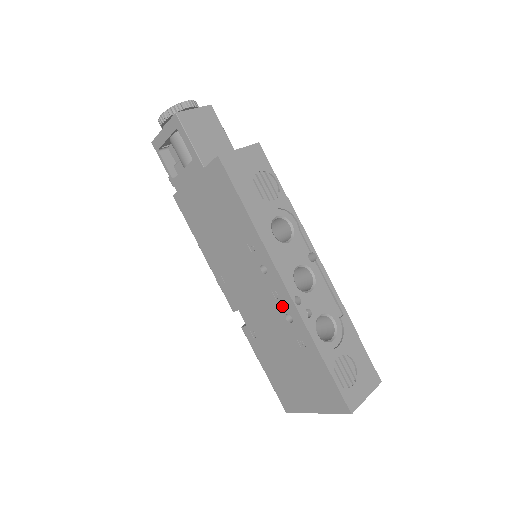
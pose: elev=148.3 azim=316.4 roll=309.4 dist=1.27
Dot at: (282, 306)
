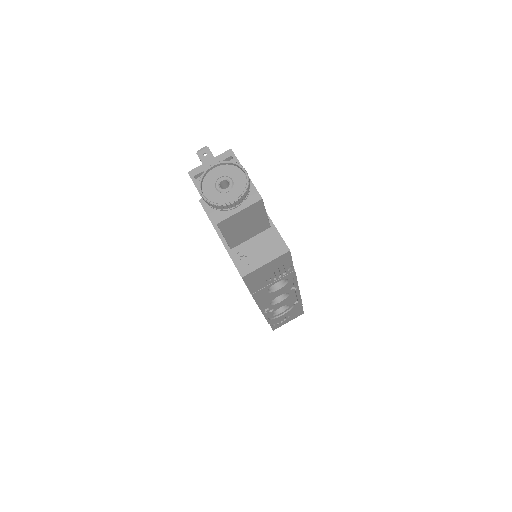
Dot at: occluded
